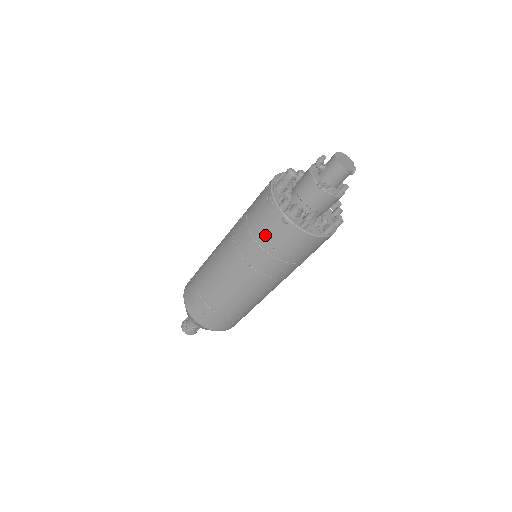
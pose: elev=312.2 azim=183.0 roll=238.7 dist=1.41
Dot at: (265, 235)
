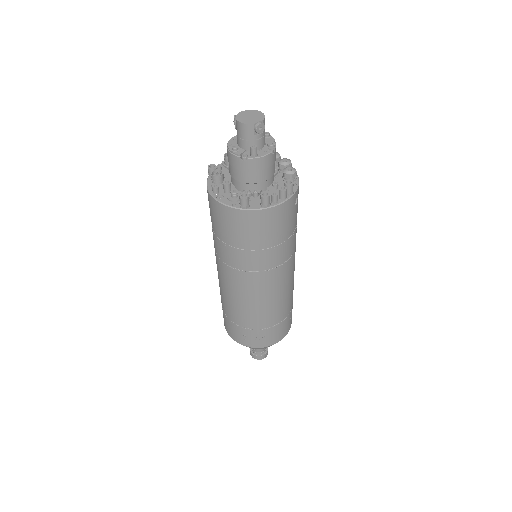
Dot at: occluded
